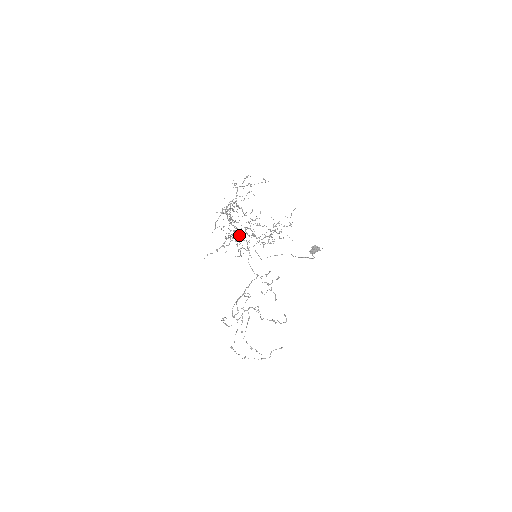
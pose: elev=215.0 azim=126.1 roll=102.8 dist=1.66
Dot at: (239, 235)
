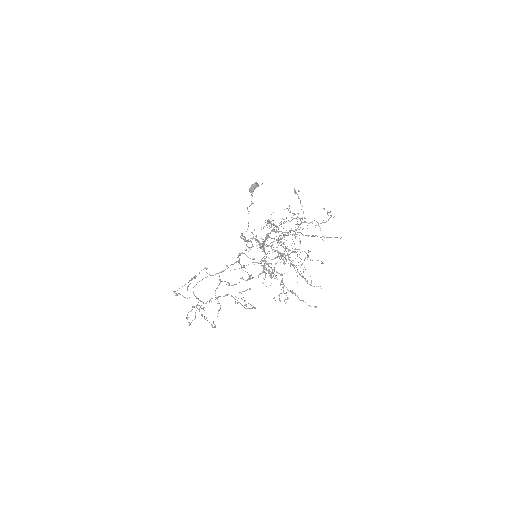
Dot at: occluded
